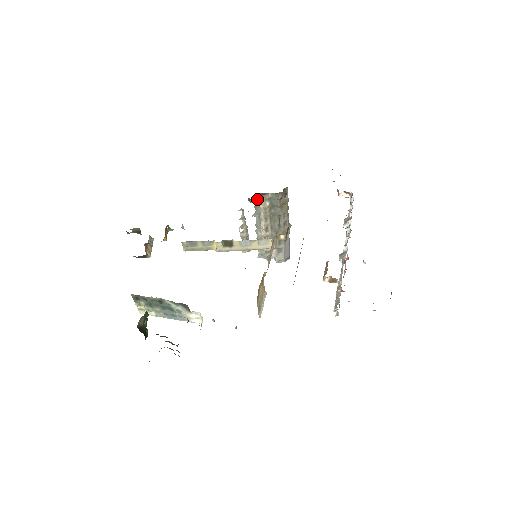
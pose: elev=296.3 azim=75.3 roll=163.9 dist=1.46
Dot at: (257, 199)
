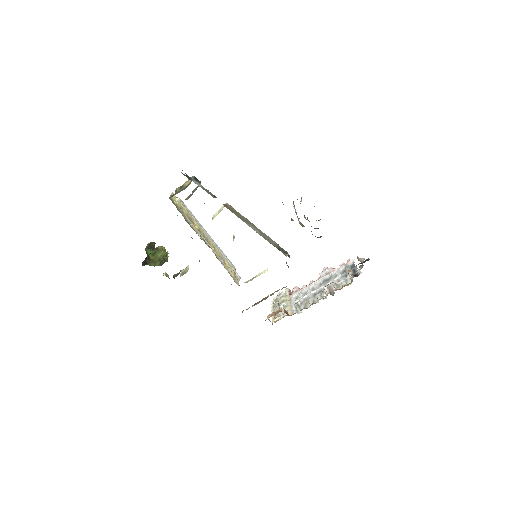
Dot at: occluded
